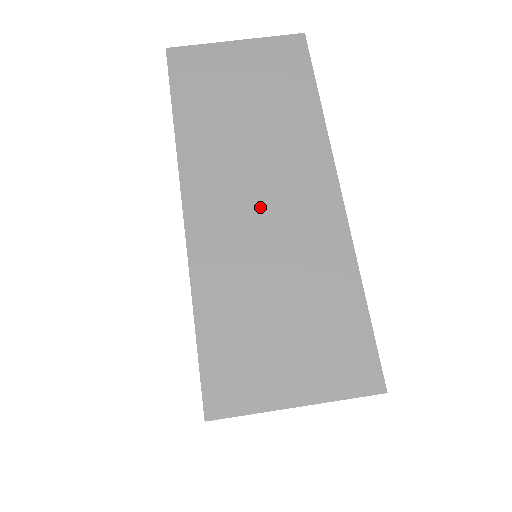
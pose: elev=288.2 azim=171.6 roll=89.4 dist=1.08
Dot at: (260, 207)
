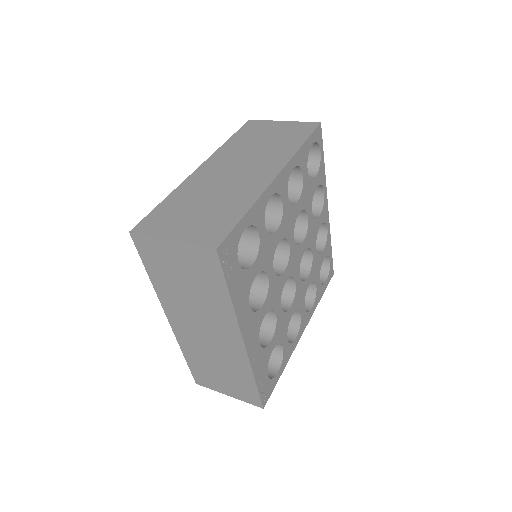
Dot at: (232, 173)
